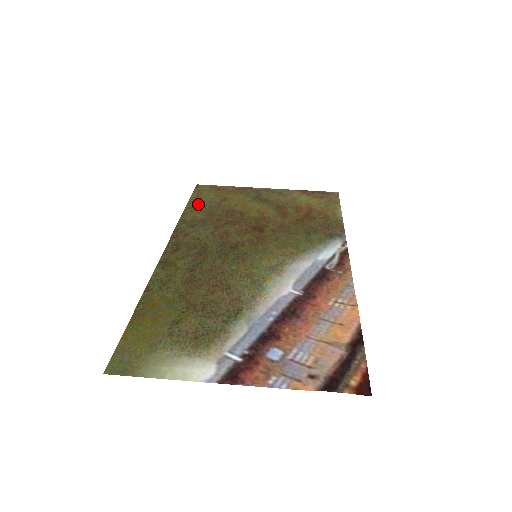
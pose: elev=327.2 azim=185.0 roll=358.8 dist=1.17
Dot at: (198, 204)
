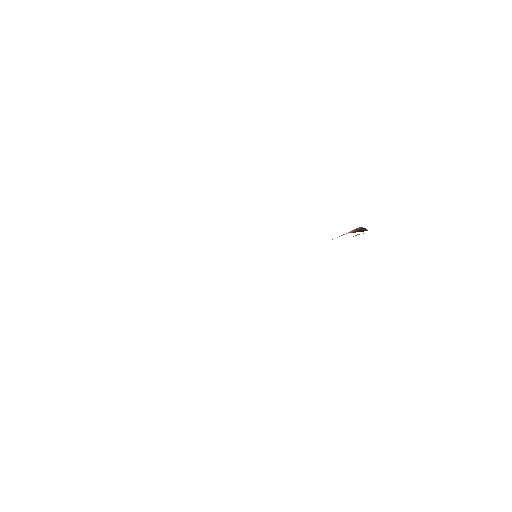
Dot at: occluded
